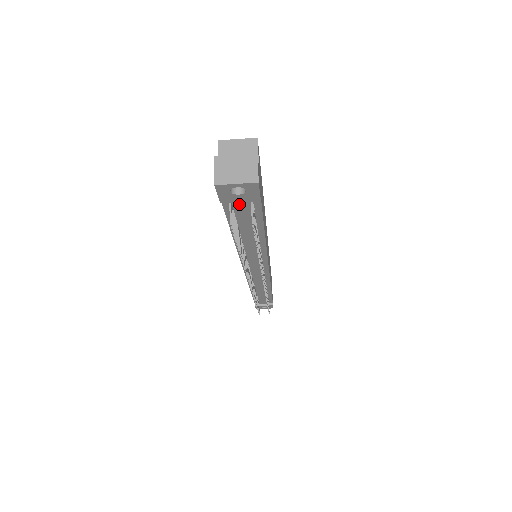
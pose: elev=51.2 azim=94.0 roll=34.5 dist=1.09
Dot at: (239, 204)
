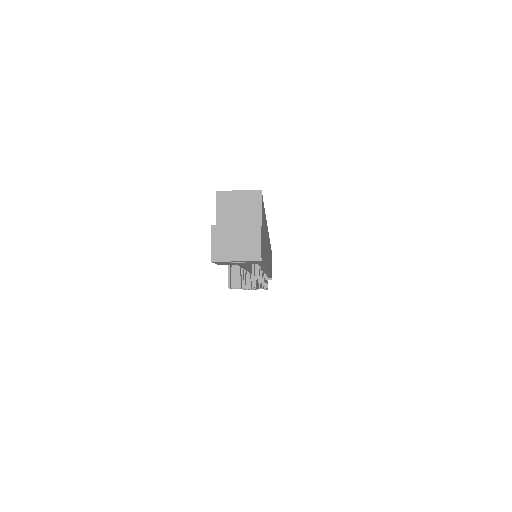
Dot at: occluded
